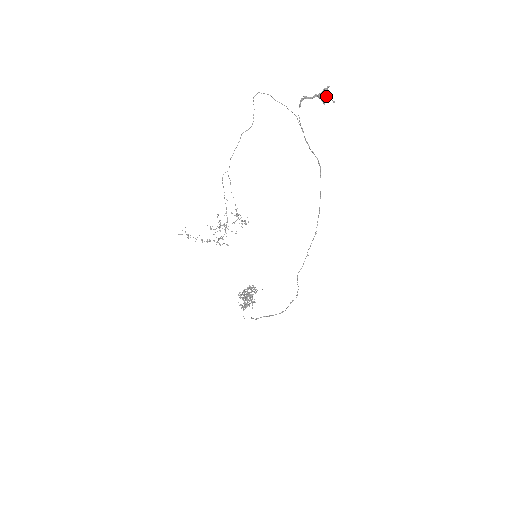
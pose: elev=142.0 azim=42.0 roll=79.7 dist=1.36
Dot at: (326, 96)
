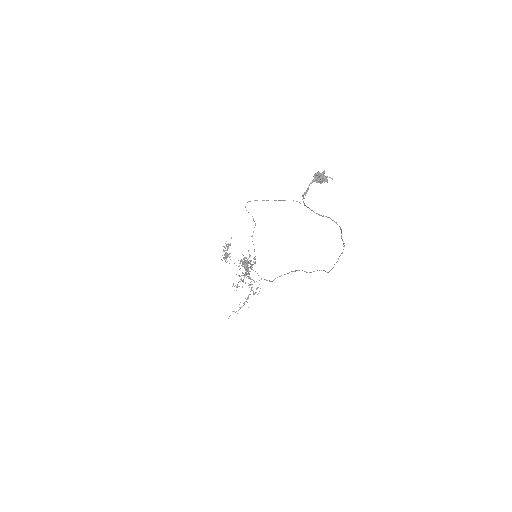
Dot at: (325, 181)
